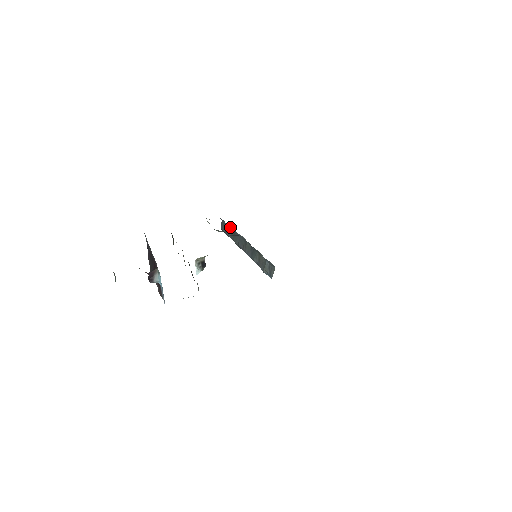
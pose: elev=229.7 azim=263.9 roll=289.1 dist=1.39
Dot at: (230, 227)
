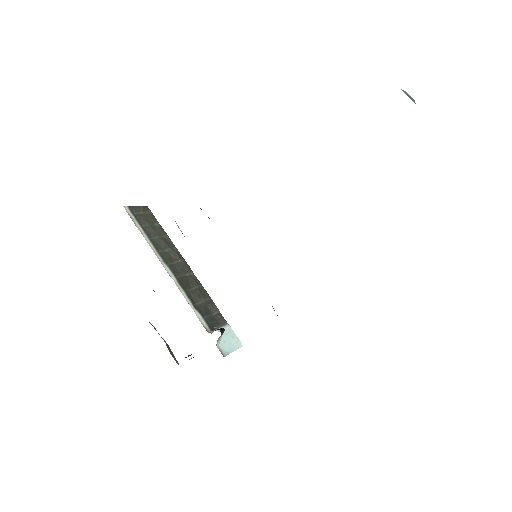
Dot at: occluded
